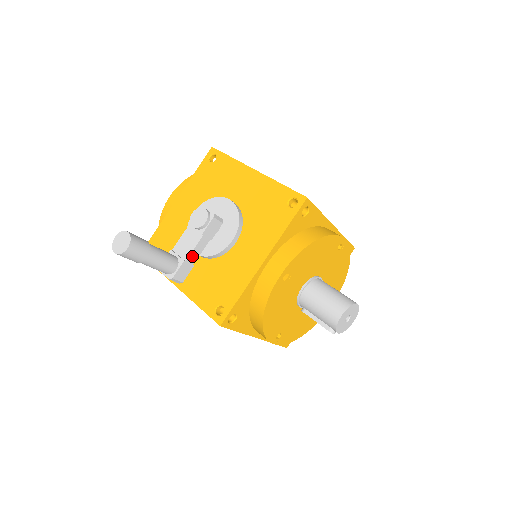
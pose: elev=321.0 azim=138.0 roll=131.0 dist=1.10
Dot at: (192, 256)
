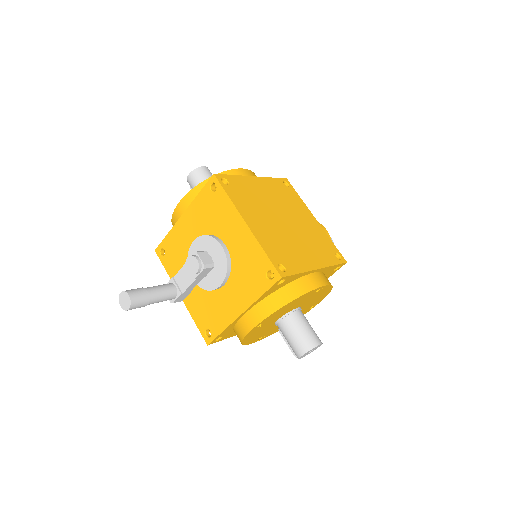
Dot at: (188, 289)
